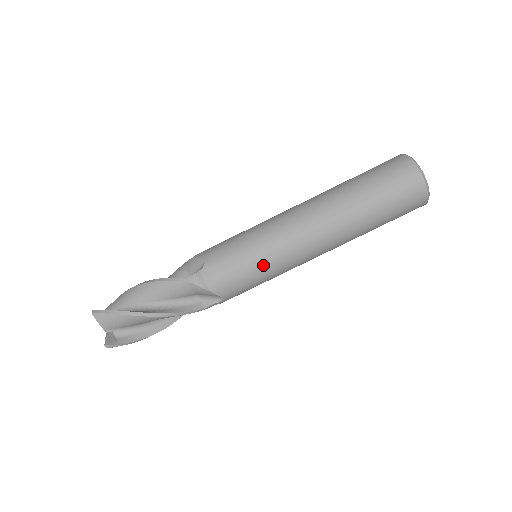
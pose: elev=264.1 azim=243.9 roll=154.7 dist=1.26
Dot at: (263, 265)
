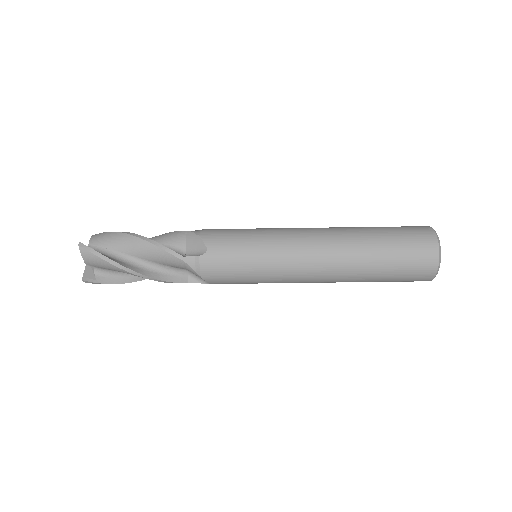
Dot at: (260, 276)
